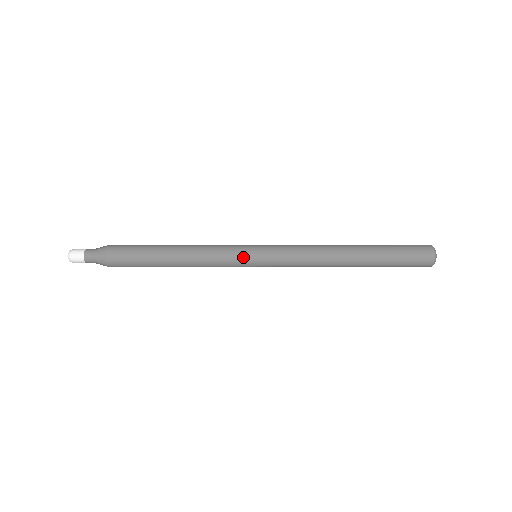
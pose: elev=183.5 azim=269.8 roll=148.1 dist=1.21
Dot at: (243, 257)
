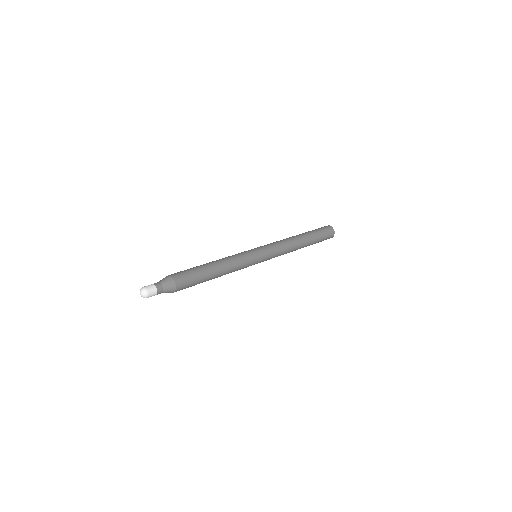
Dot at: (255, 260)
